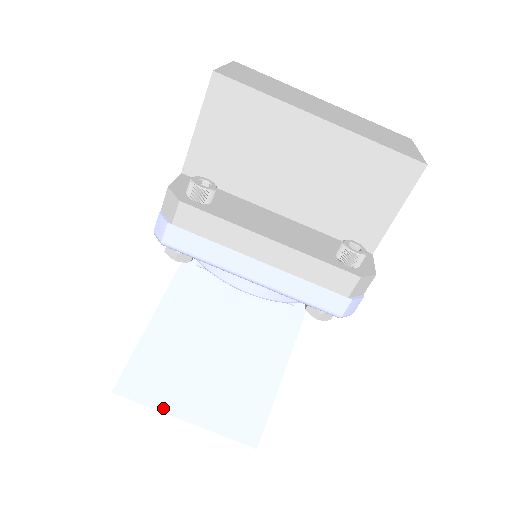
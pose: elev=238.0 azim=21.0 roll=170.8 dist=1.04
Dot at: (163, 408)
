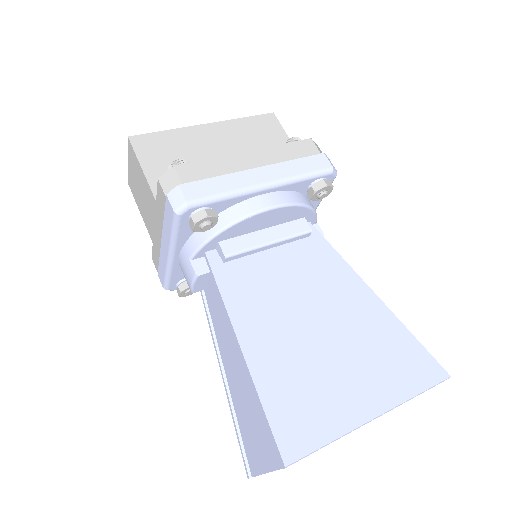
Dot at: (345, 426)
